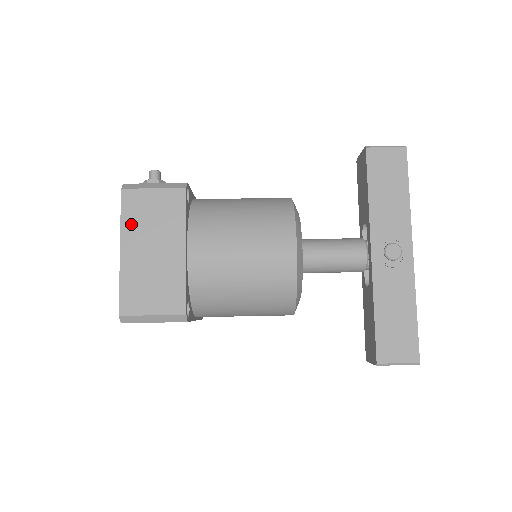
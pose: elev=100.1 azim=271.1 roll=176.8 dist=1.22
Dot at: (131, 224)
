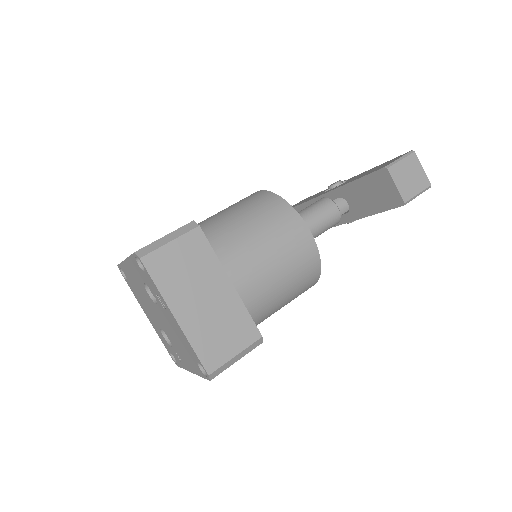
Dot at: occluded
